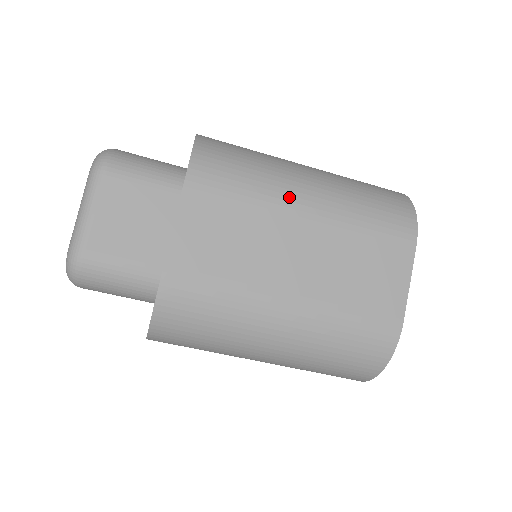
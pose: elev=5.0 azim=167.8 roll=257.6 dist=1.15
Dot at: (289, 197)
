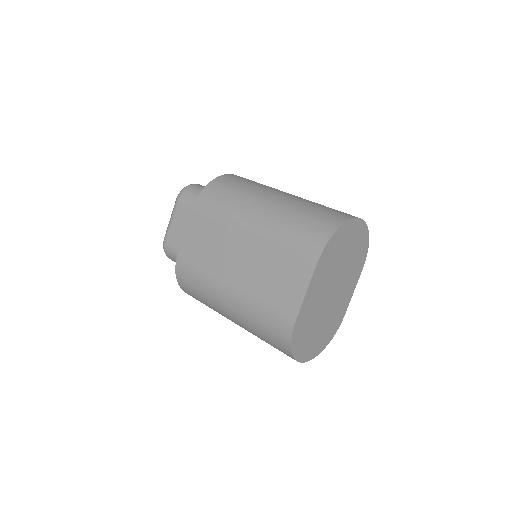
Dot at: (242, 219)
